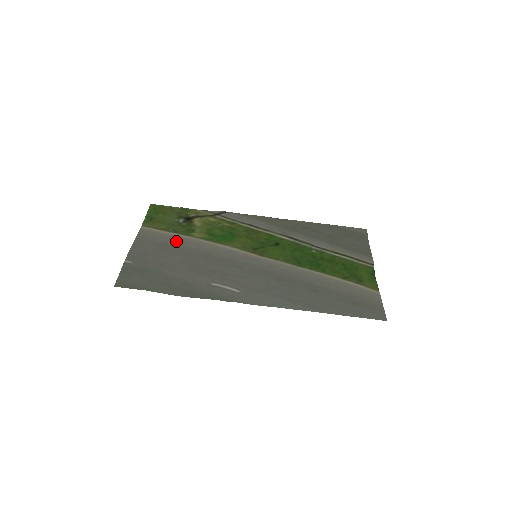
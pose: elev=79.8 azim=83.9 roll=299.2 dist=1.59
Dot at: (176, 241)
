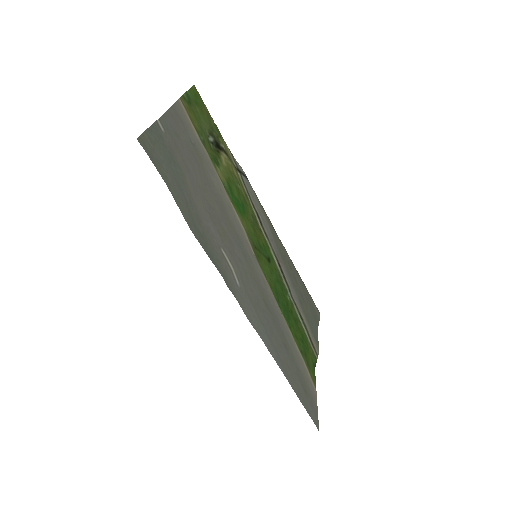
Dot at: (205, 158)
